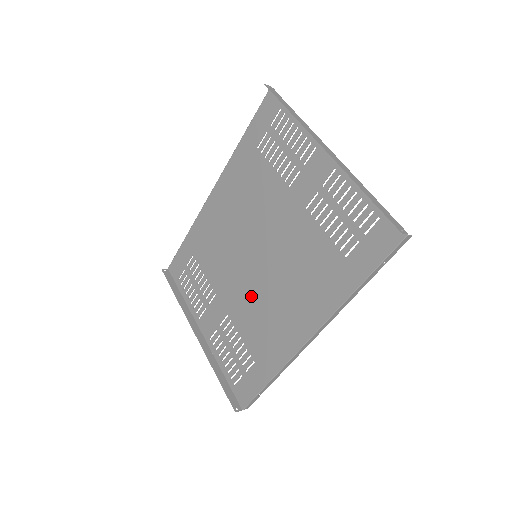
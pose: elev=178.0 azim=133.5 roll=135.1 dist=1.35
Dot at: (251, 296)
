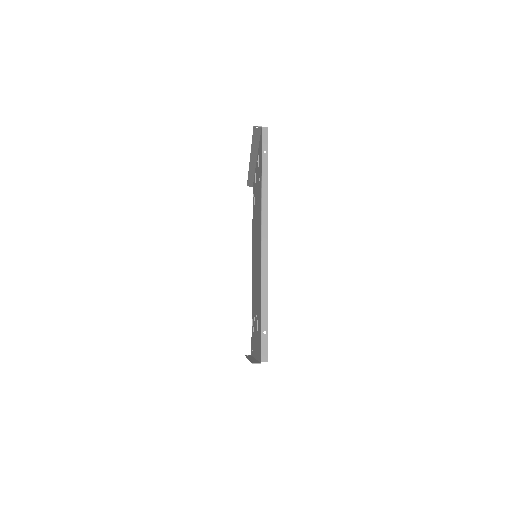
Dot at: (256, 279)
